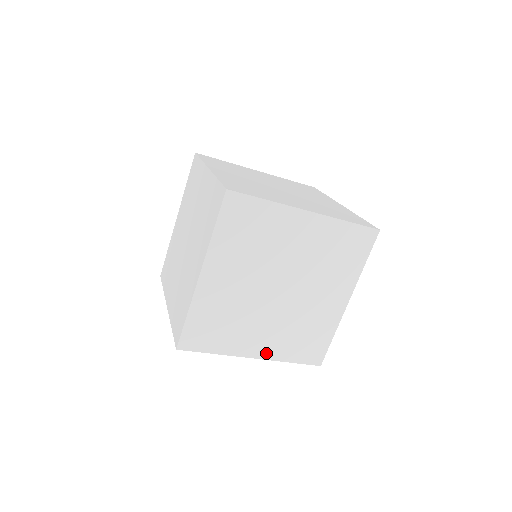
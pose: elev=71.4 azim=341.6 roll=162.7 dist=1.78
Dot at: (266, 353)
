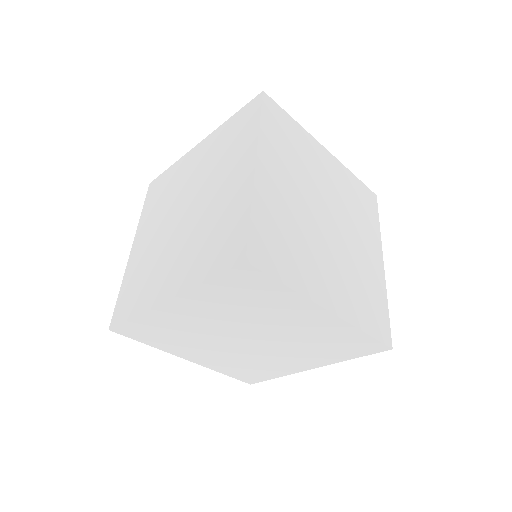
Dot at: (203, 362)
